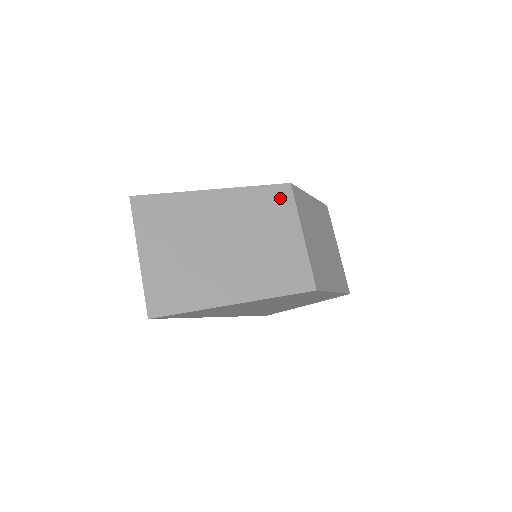
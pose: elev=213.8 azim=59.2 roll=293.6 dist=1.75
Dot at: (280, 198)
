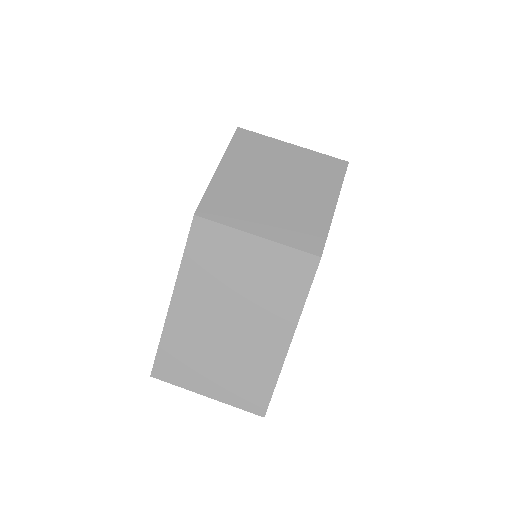
Dot at: (206, 238)
